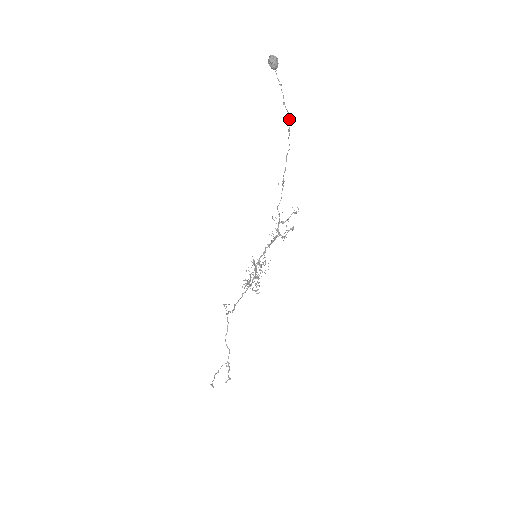
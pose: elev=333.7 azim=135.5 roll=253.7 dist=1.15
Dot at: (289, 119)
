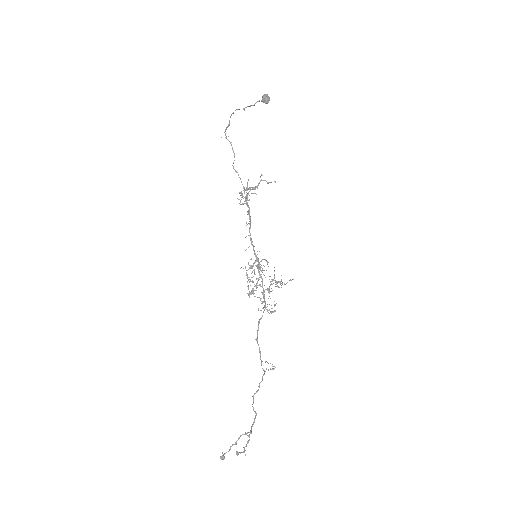
Dot at: (249, 106)
